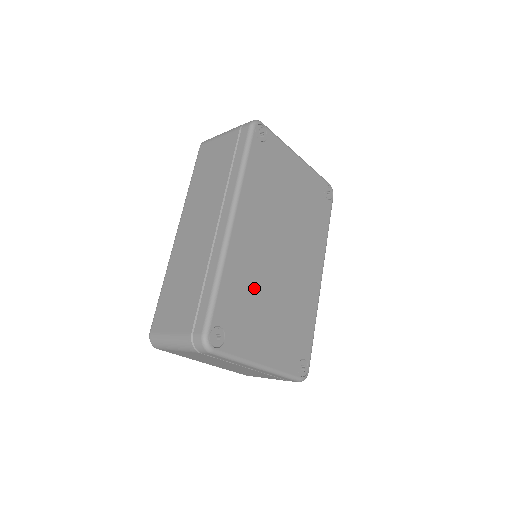
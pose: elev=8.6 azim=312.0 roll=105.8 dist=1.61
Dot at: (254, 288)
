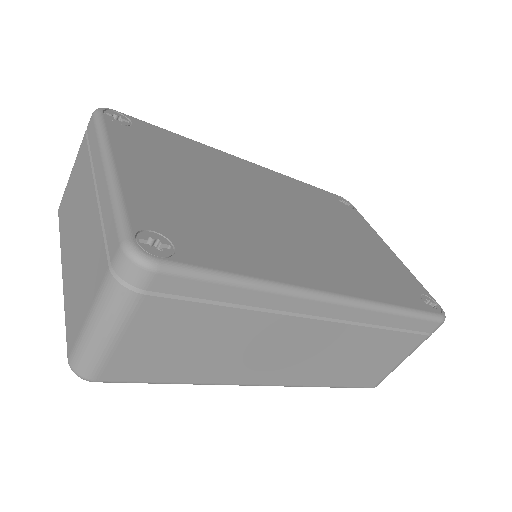
Dot at: (207, 171)
